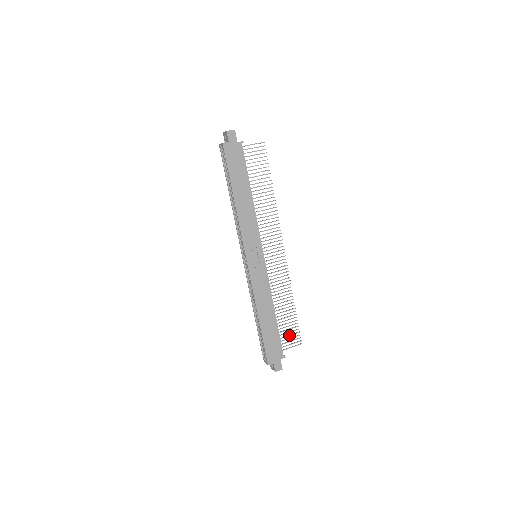
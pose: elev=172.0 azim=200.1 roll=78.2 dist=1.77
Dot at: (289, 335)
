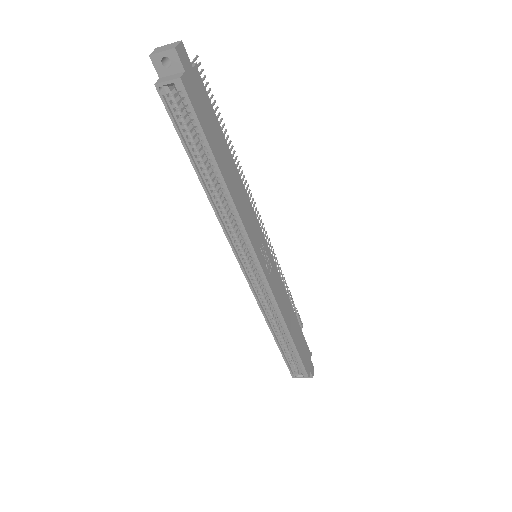
Dot at: occluded
